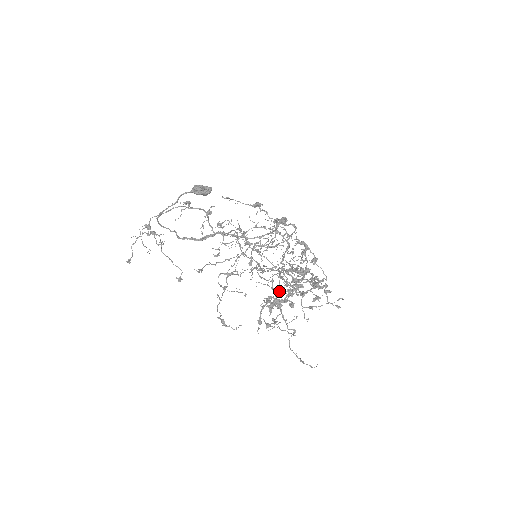
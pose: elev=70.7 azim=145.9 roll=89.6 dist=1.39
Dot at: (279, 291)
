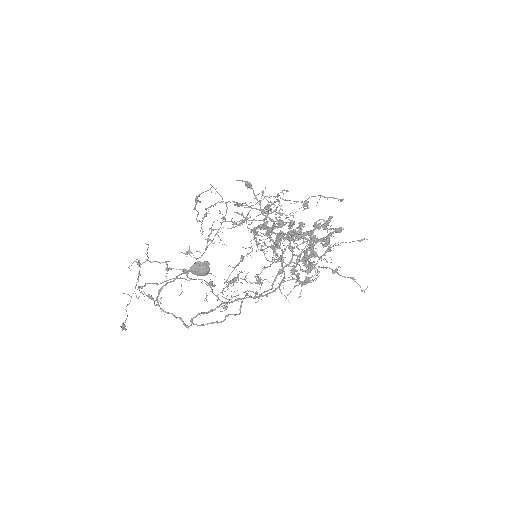
Dot at: (274, 224)
